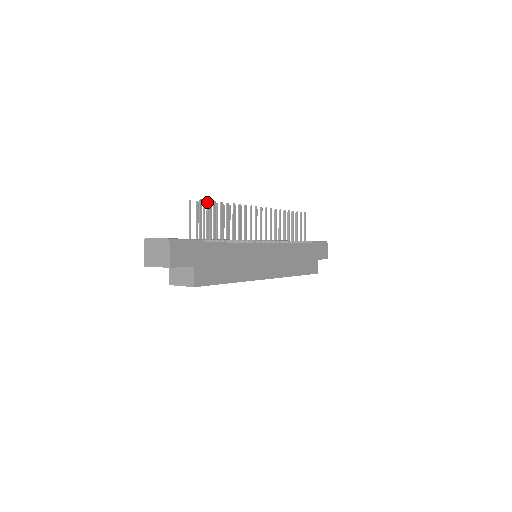
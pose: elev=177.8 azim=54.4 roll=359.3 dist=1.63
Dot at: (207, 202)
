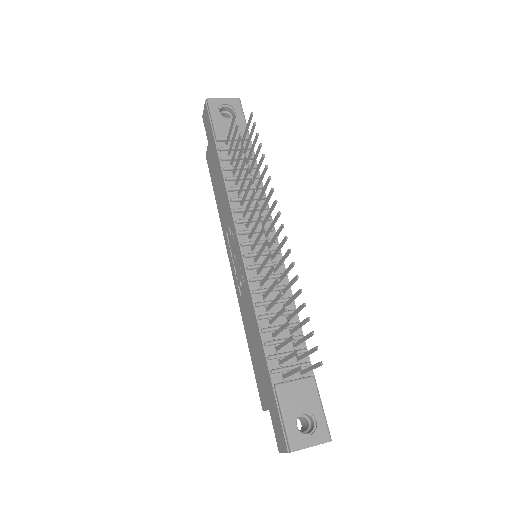
Dot at: occluded
